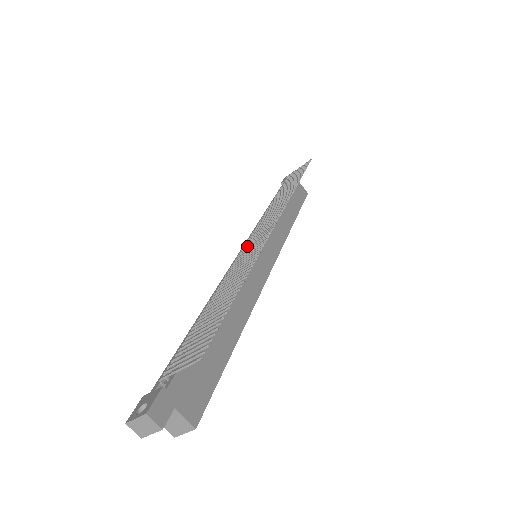
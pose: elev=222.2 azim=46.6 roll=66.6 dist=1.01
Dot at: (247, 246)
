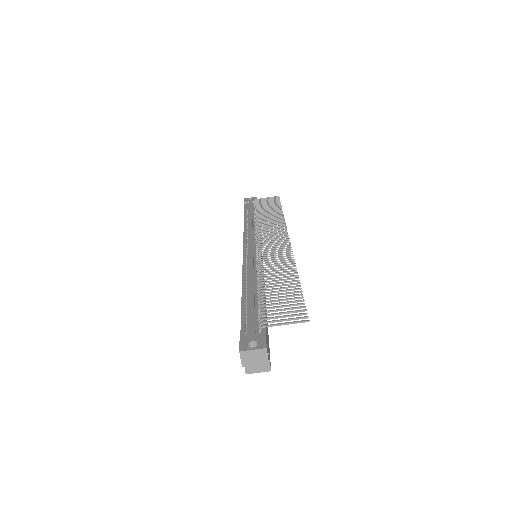
Dot at: (264, 247)
